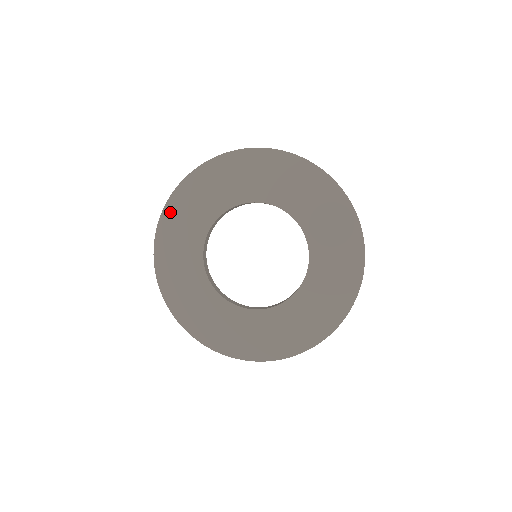
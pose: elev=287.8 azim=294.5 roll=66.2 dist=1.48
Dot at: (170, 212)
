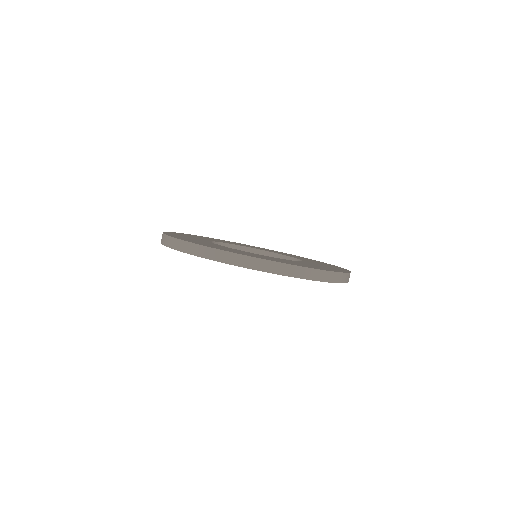
Dot at: occluded
